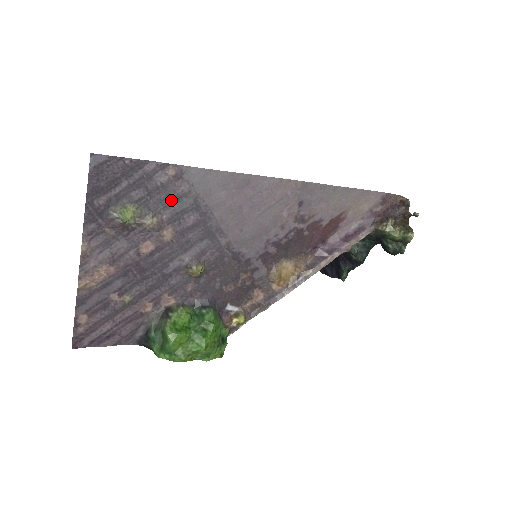
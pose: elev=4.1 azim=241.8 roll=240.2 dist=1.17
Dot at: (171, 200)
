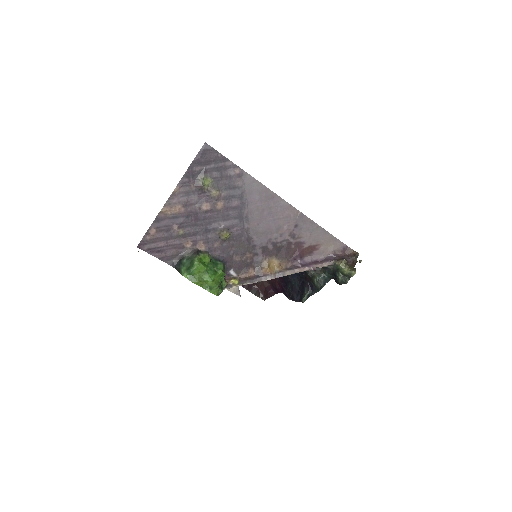
Dot at: (230, 187)
